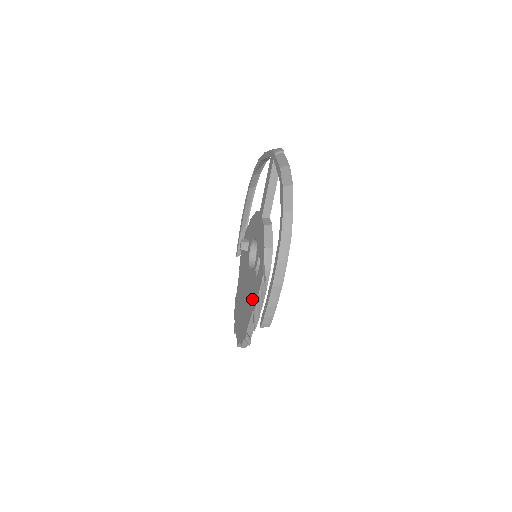
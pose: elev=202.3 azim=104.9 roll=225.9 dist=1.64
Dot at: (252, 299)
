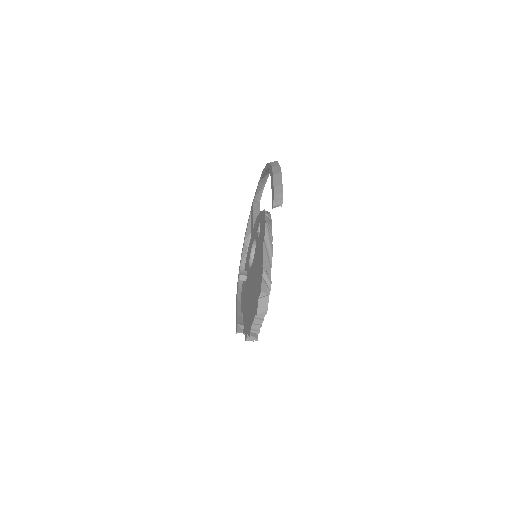
Dot at: (260, 245)
